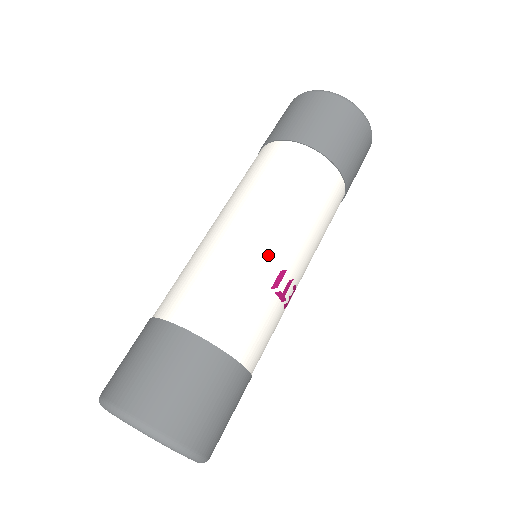
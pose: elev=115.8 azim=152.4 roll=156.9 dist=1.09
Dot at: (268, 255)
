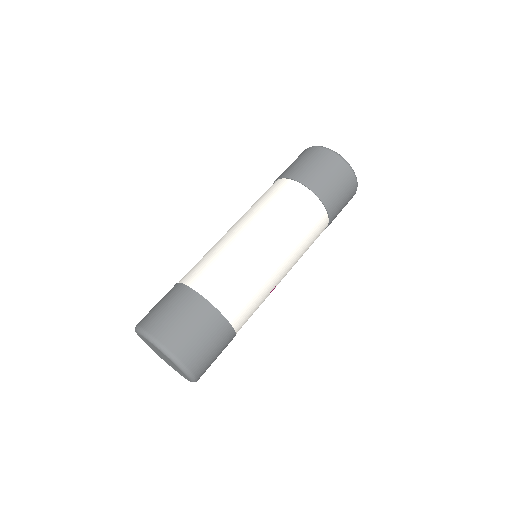
Dot at: (277, 277)
